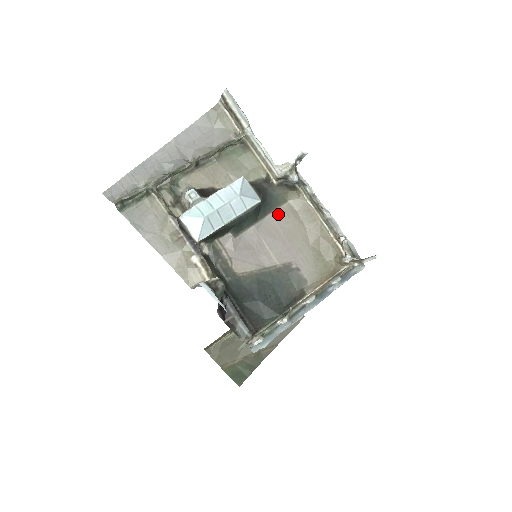
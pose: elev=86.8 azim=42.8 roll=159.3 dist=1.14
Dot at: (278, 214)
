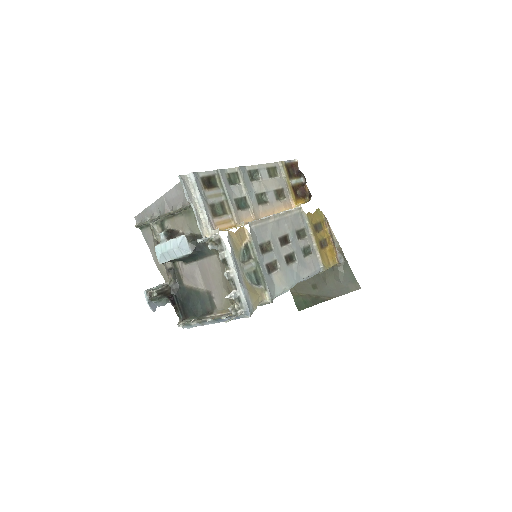
Dot at: (209, 260)
